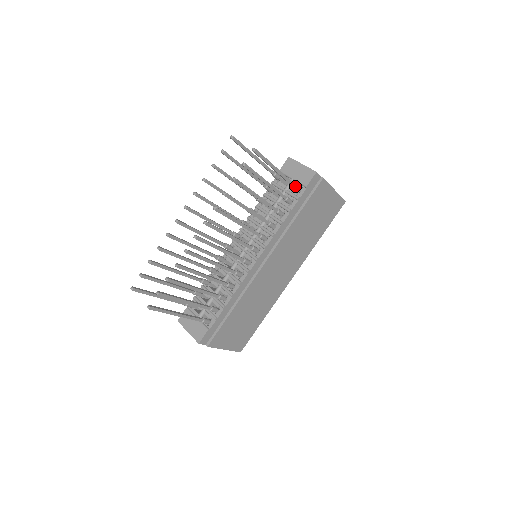
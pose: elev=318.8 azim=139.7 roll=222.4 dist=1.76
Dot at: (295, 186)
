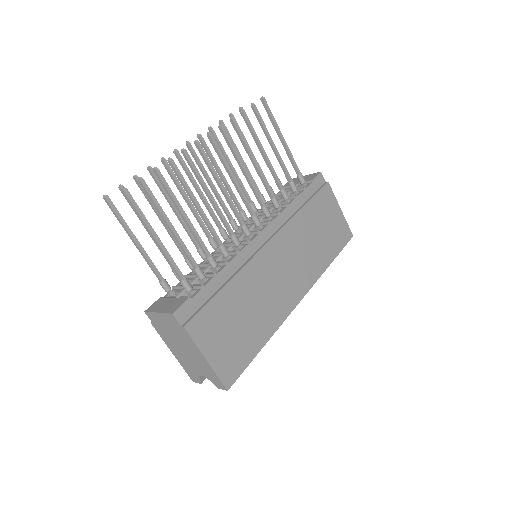
Dot at: (300, 174)
